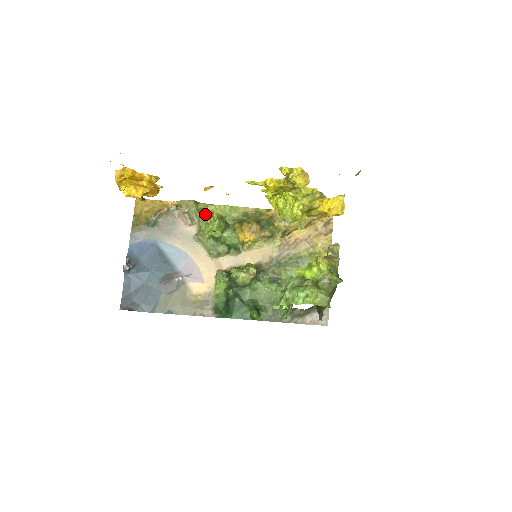
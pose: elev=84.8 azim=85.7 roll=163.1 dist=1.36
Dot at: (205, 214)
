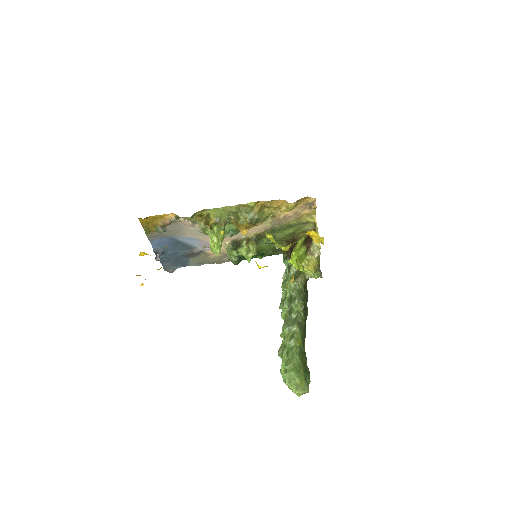
Dot at: (203, 216)
